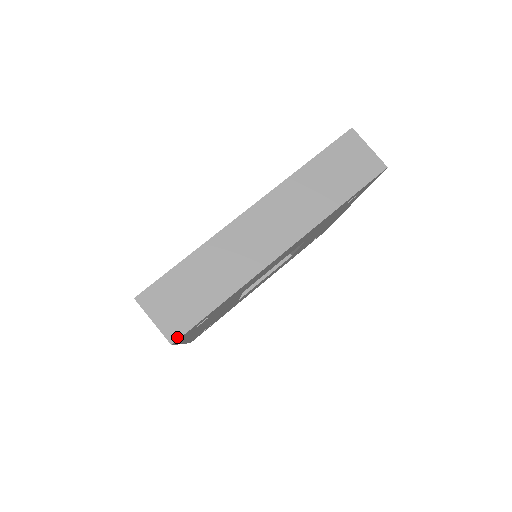
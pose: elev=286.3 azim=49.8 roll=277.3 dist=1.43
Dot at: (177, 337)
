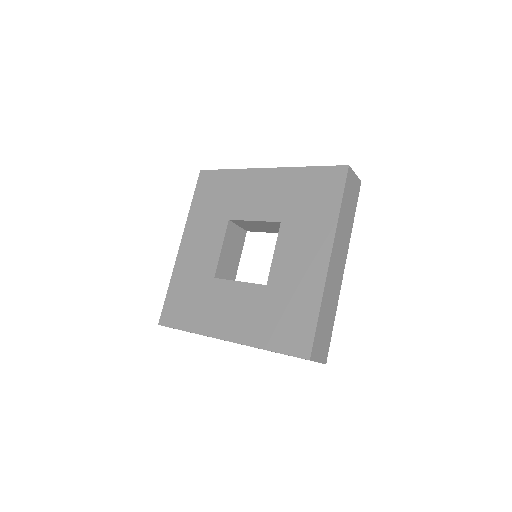
Dot at: occluded
